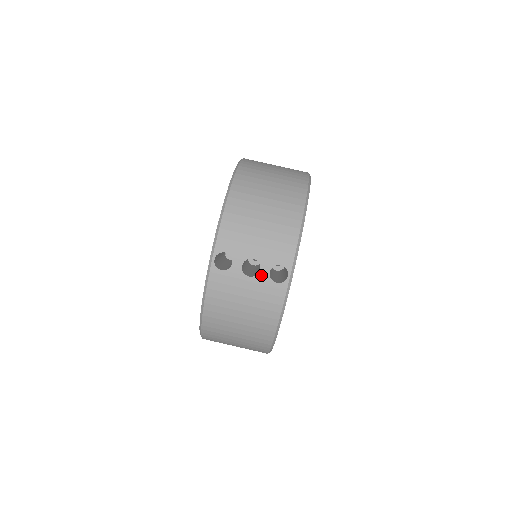
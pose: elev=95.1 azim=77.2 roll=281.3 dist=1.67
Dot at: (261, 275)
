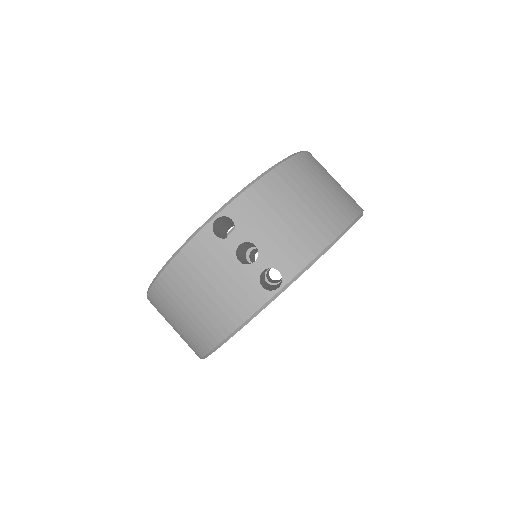
Dot at: (252, 268)
